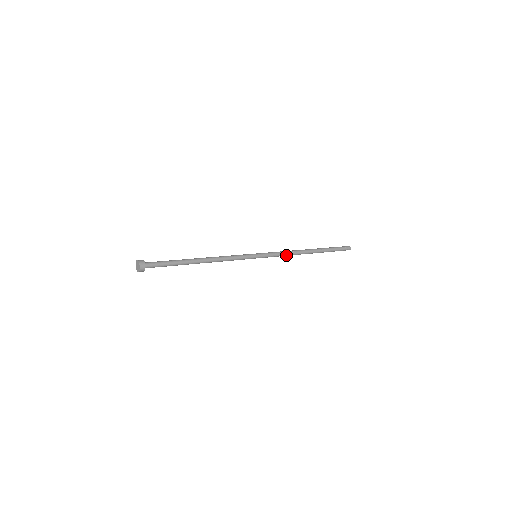
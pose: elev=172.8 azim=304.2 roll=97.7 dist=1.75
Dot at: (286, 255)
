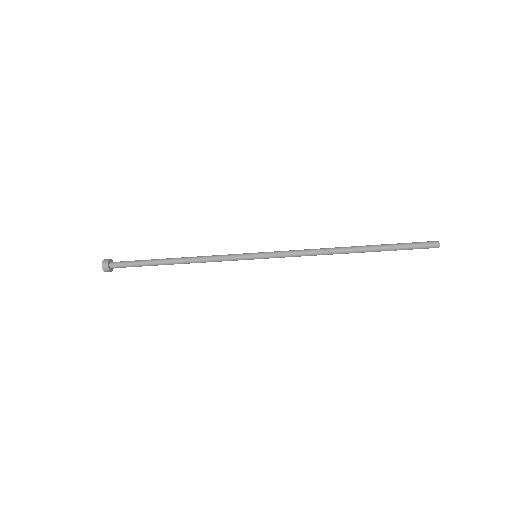
Dot at: (305, 254)
